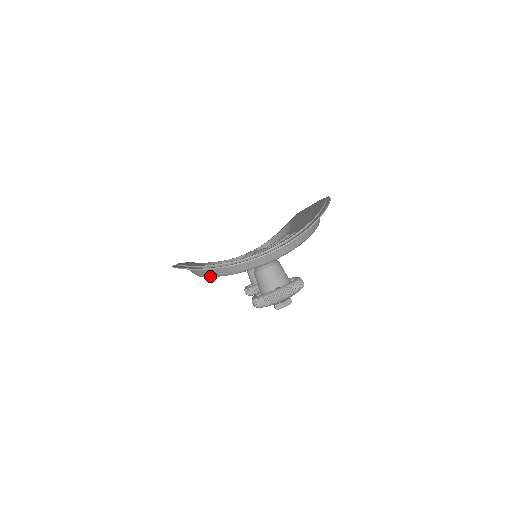
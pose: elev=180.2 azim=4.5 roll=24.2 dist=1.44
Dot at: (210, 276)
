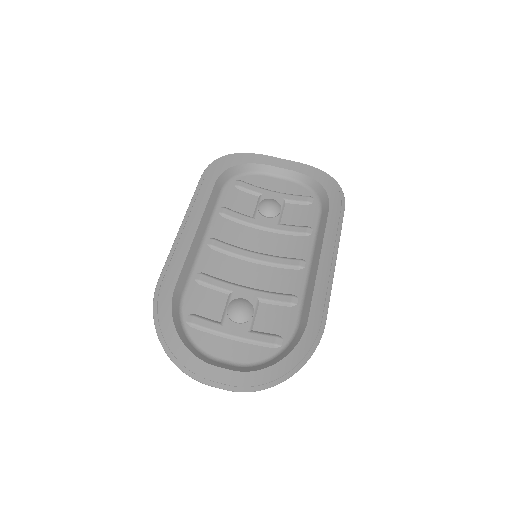
Dot at: occluded
